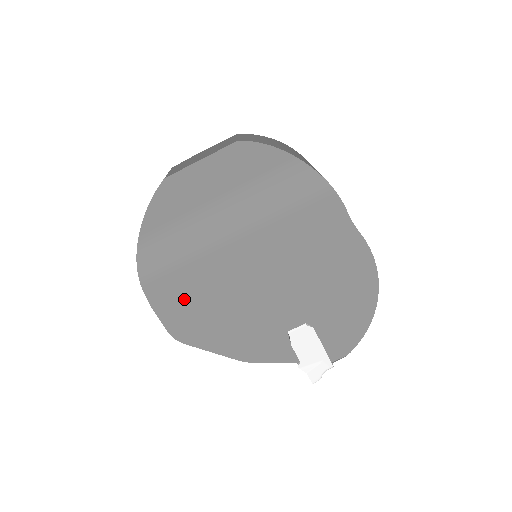
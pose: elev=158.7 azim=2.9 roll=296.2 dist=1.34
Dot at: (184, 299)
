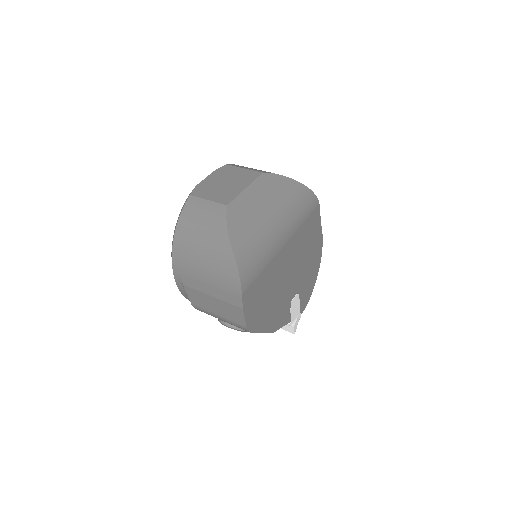
Dot at: (258, 297)
